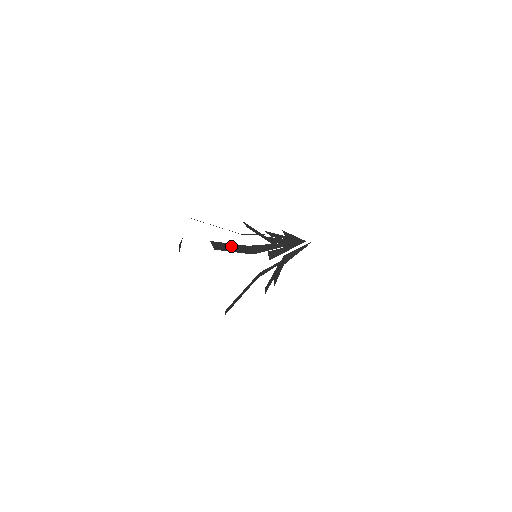
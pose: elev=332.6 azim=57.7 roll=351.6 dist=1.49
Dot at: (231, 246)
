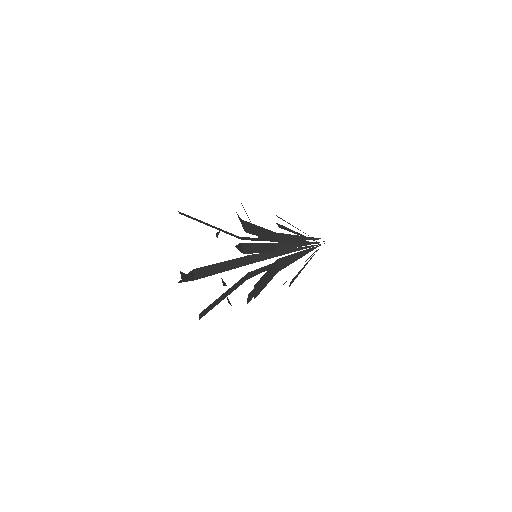
Dot at: (209, 225)
